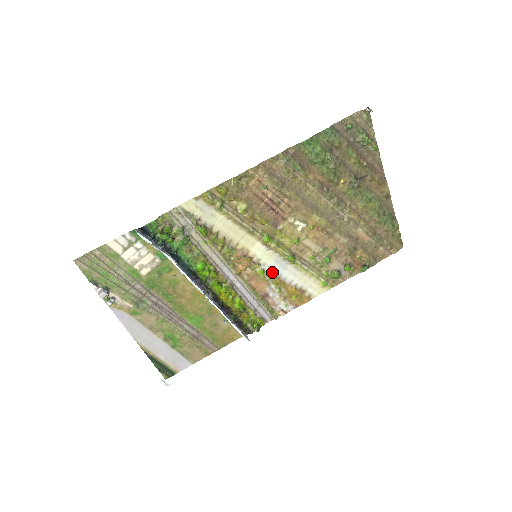
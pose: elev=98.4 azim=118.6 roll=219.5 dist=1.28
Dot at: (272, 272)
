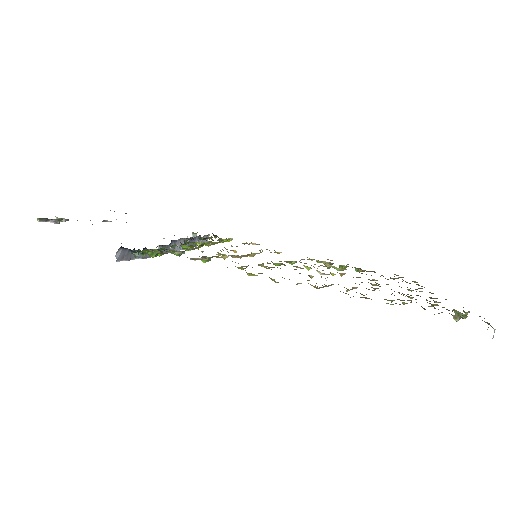
Dot at: occluded
